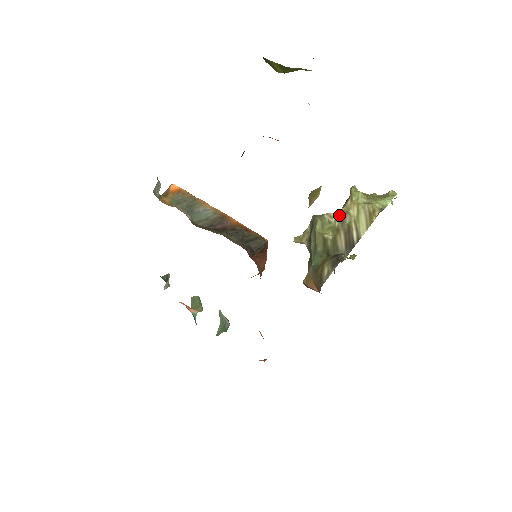
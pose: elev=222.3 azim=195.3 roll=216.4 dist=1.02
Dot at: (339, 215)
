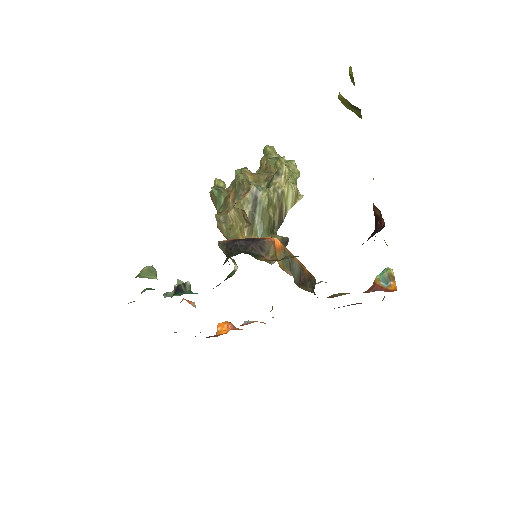
Dot at: (276, 192)
